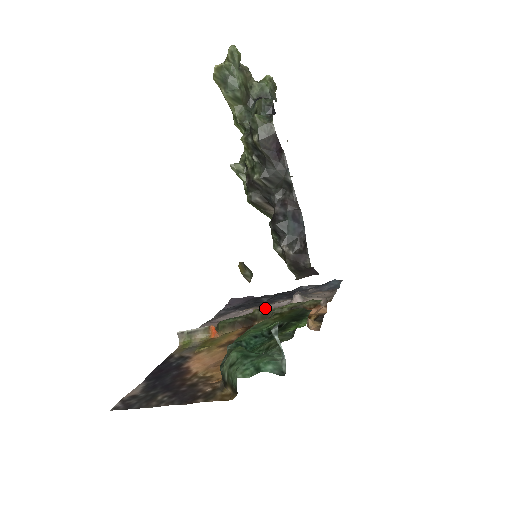
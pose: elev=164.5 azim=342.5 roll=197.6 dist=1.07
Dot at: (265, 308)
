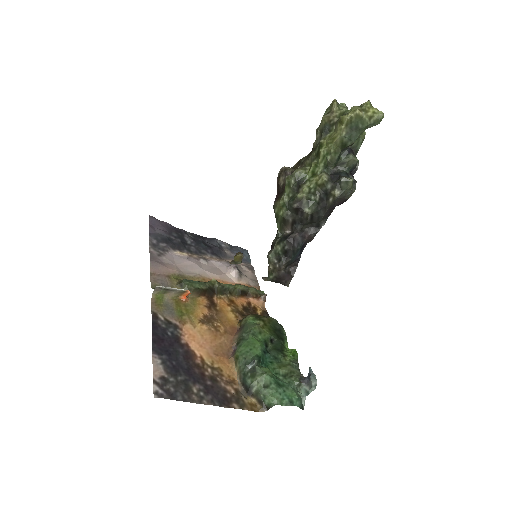
Dot at: (204, 266)
